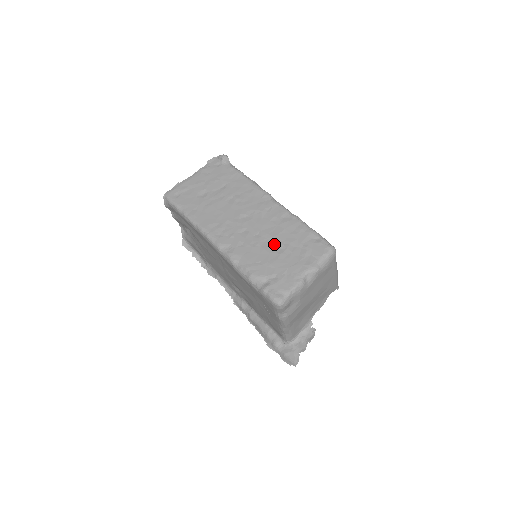
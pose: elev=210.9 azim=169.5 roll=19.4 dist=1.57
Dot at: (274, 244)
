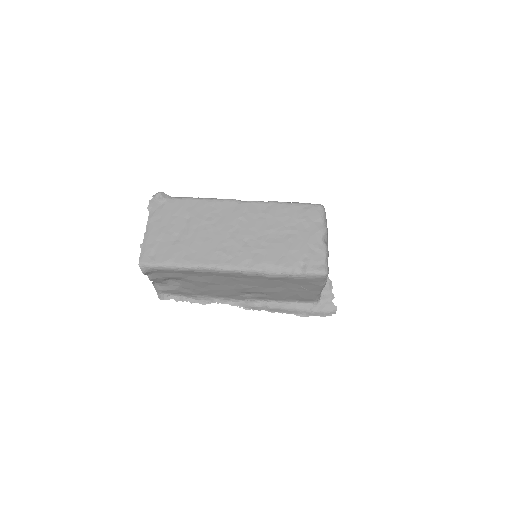
Dot at: (279, 234)
